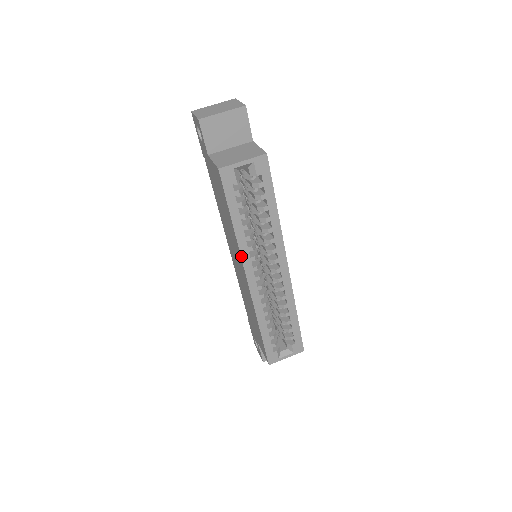
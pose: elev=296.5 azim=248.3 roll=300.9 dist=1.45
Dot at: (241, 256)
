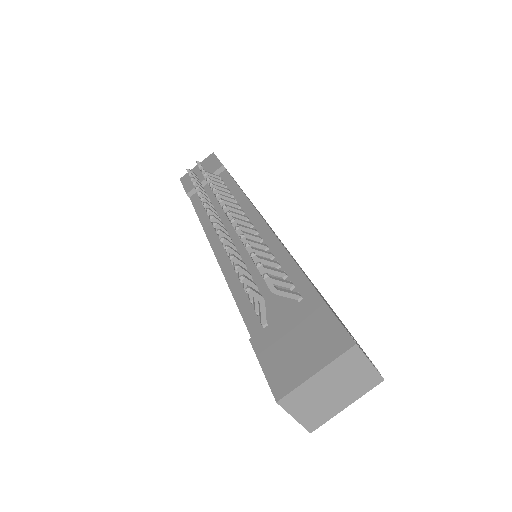
Dot at: occluded
